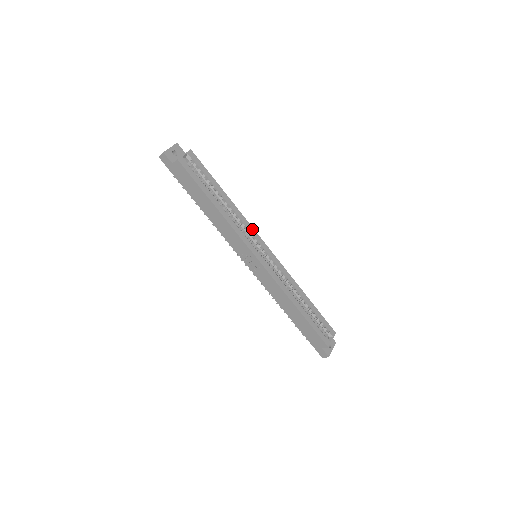
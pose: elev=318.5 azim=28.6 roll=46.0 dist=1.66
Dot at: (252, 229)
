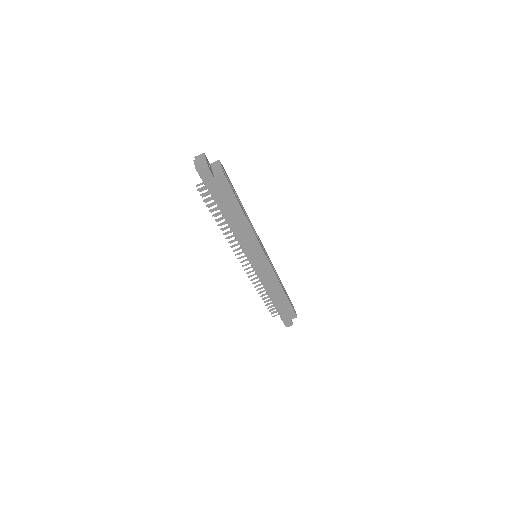
Dot at: occluded
